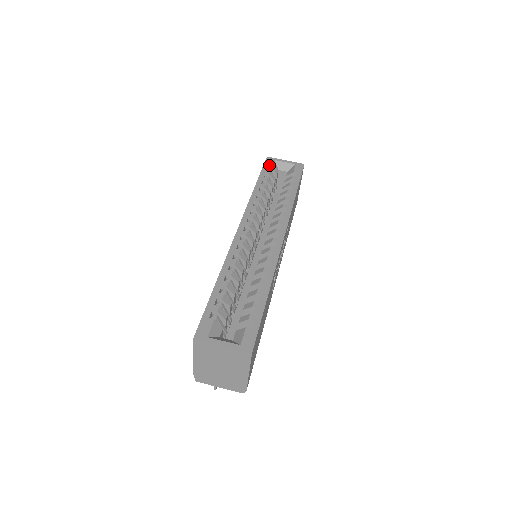
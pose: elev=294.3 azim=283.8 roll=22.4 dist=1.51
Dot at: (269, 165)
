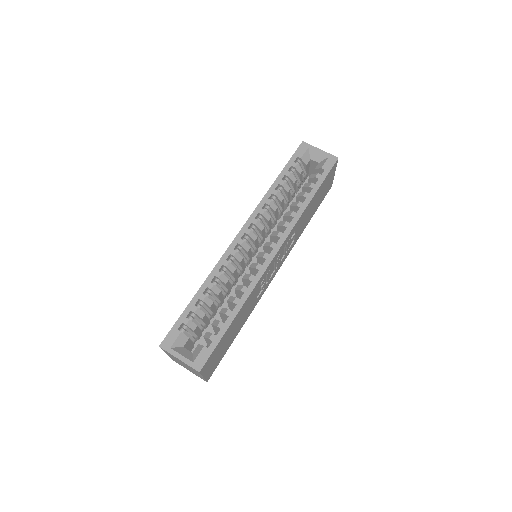
Dot at: (300, 154)
